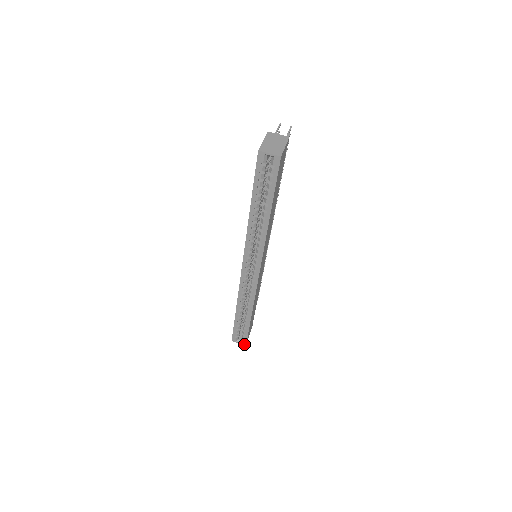
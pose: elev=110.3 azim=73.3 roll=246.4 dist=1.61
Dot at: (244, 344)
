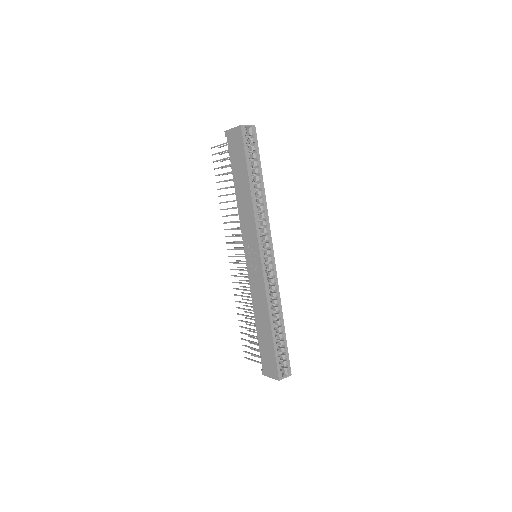
Dot at: (289, 375)
